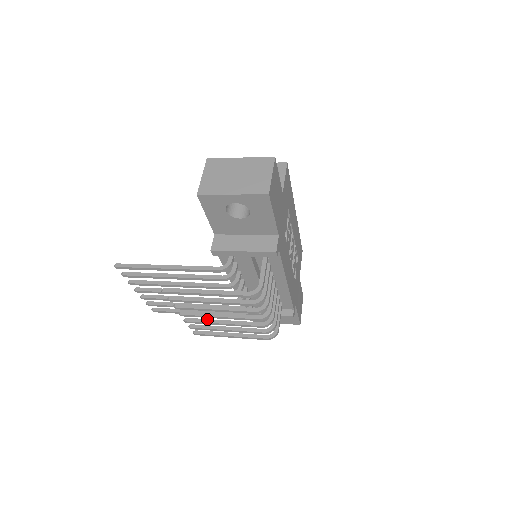
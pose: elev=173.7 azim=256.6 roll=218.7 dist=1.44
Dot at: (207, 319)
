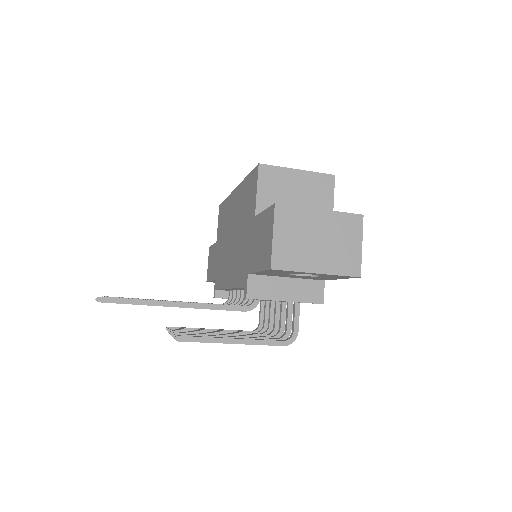
Dot at: (198, 331)
